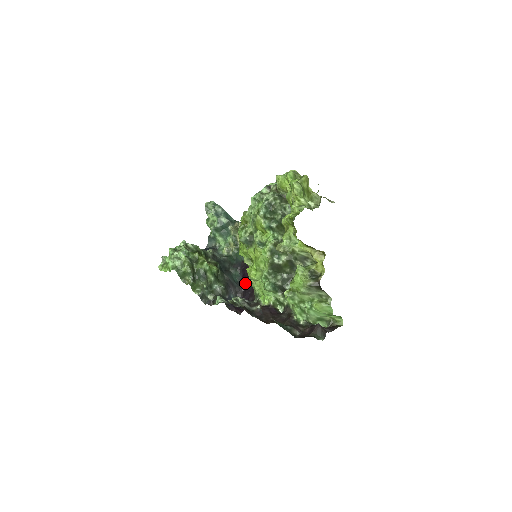
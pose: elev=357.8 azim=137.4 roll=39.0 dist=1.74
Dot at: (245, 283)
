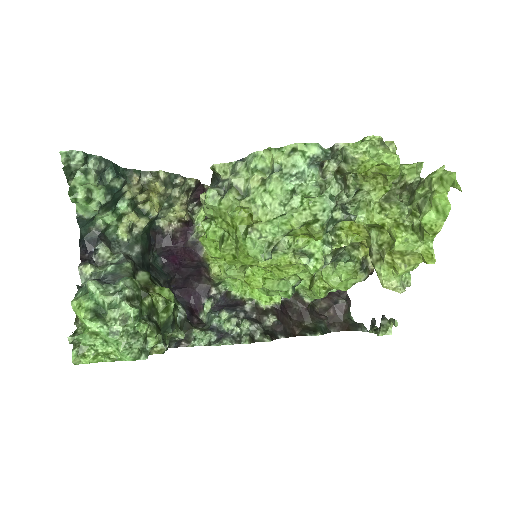
Dot at: (178, 267)
